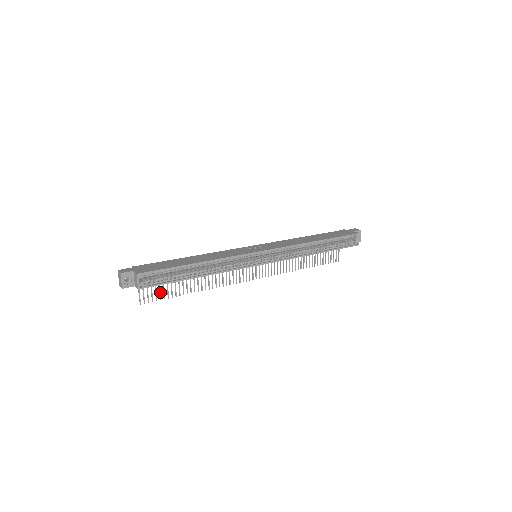
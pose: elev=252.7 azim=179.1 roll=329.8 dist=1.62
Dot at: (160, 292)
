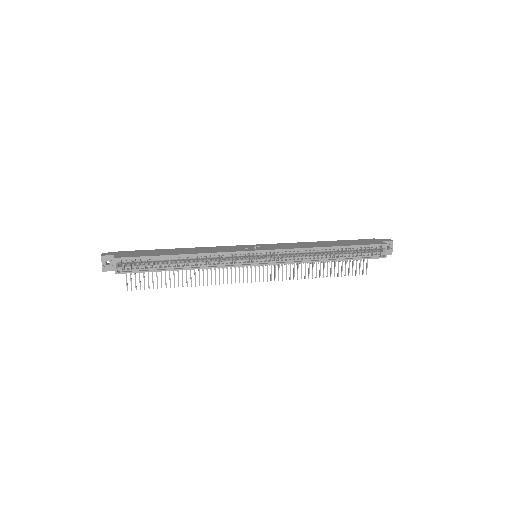
Dot at: occluded
